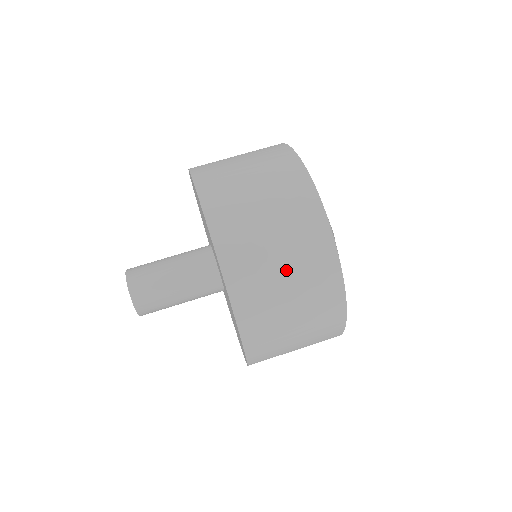
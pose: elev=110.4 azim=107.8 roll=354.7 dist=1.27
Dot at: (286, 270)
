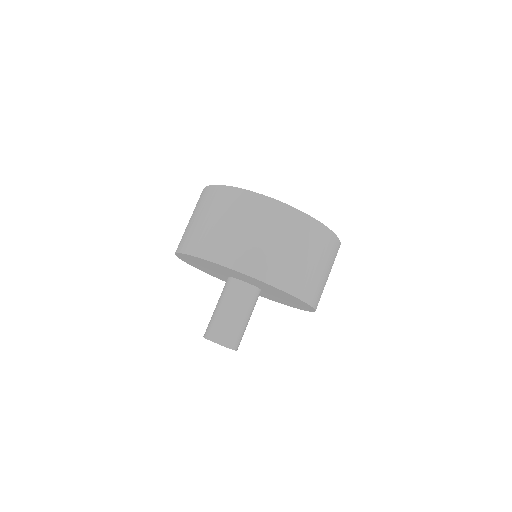
Dot at: (322, 266)
